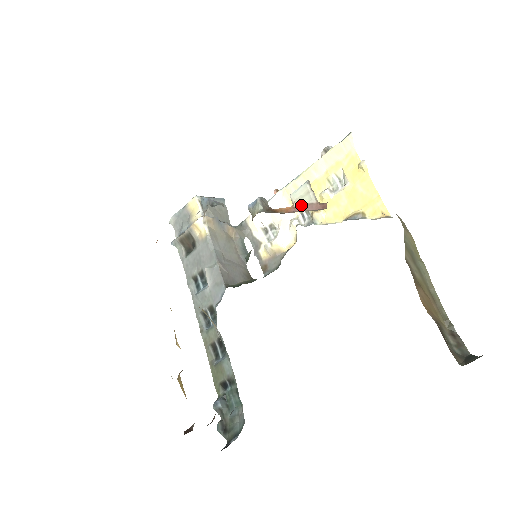
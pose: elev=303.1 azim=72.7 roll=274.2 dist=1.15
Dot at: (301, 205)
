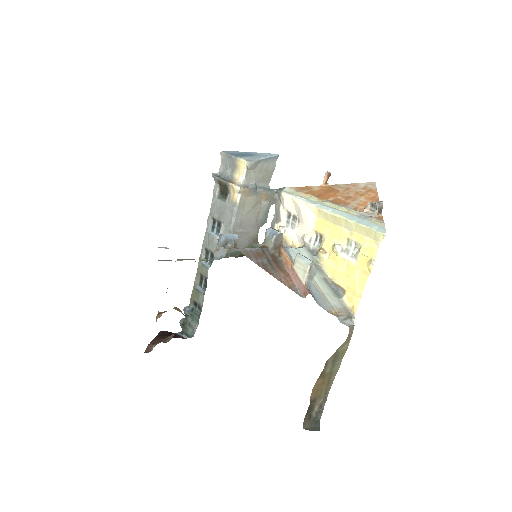
Dot at: (296, 273)
